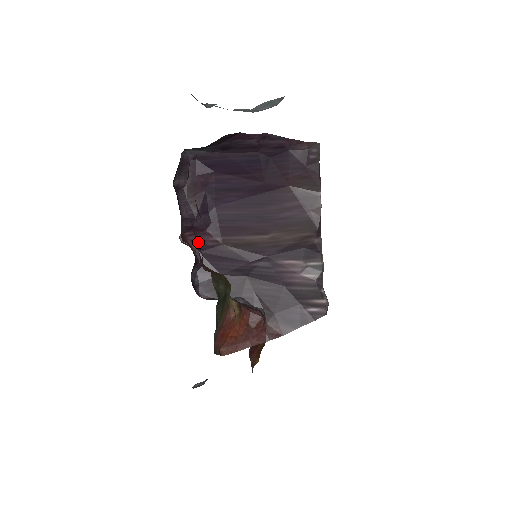
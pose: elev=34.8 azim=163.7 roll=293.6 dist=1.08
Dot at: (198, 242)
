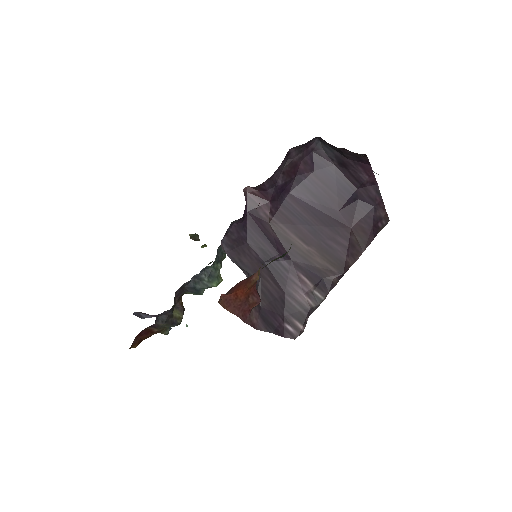
Dot at: (254, 204)
